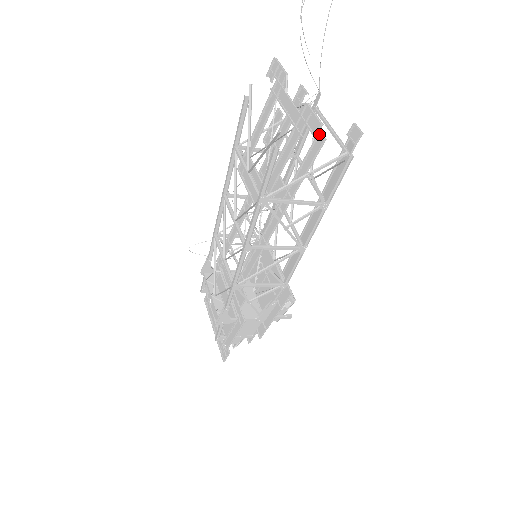
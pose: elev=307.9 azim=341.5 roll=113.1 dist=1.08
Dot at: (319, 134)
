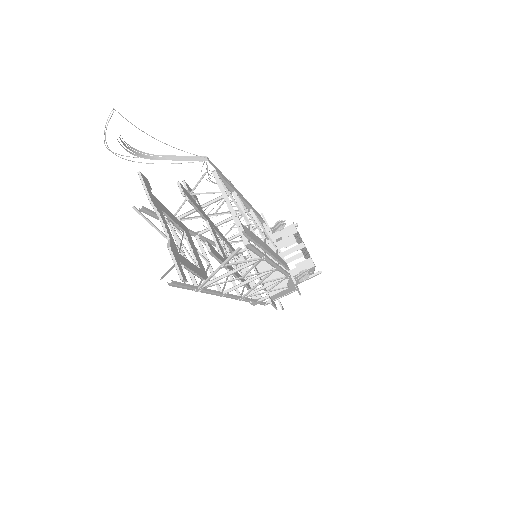
Dot at: (206, 242)
